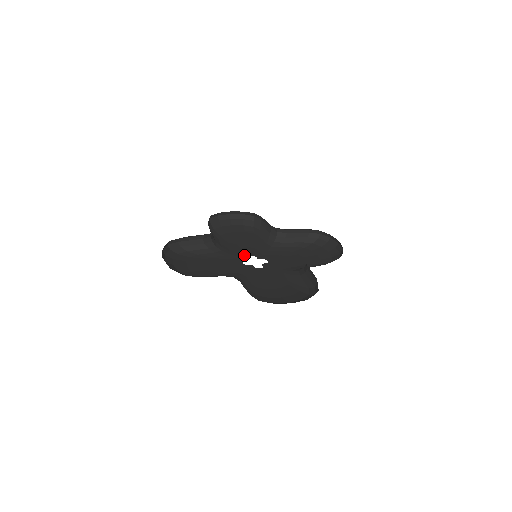
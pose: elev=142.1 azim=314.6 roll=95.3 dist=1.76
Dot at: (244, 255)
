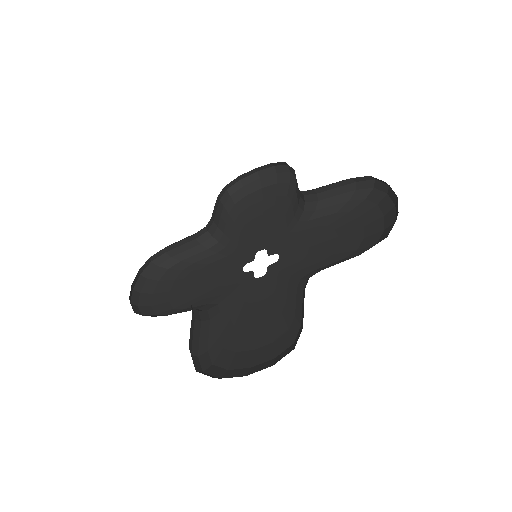
Dot at: (252, 250)
